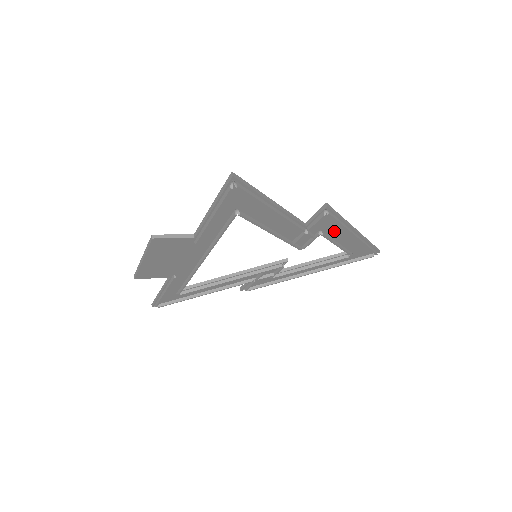
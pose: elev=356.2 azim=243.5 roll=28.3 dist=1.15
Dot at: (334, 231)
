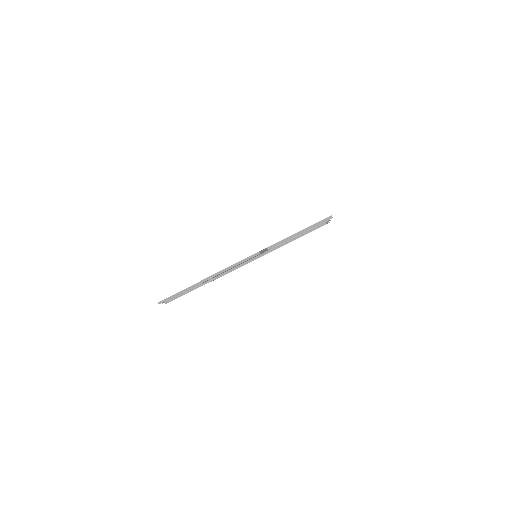
Dot at: occluded
